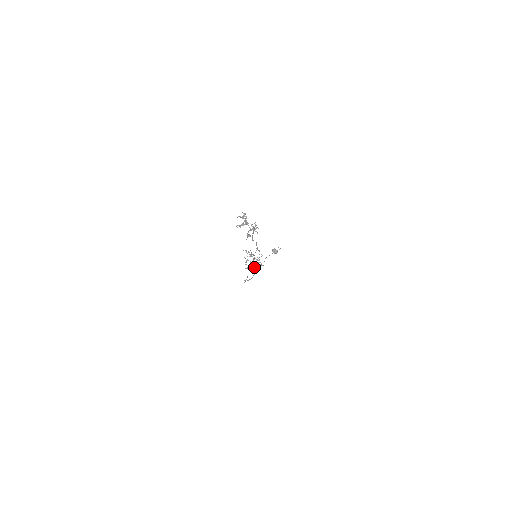
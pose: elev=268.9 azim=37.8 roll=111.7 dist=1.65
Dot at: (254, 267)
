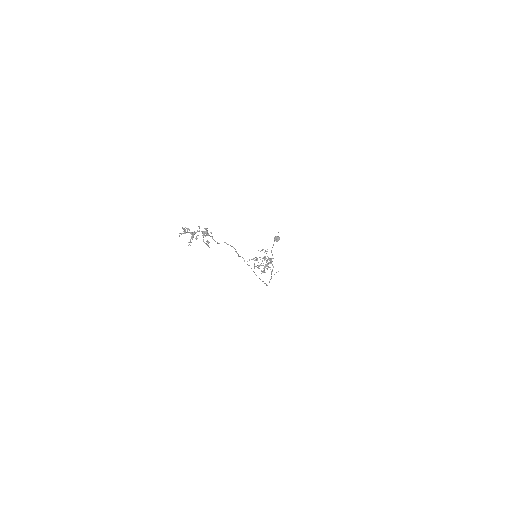
Dot at: occluded
